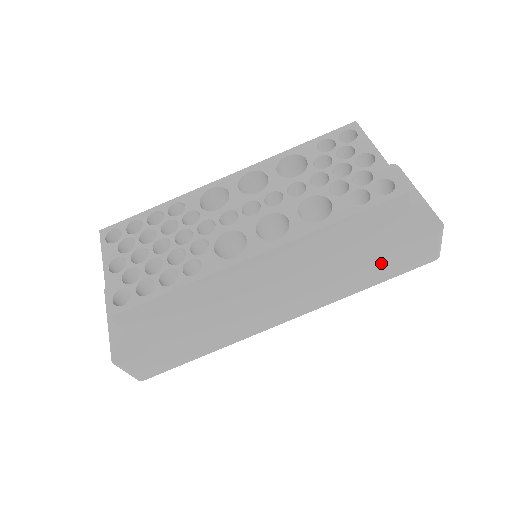
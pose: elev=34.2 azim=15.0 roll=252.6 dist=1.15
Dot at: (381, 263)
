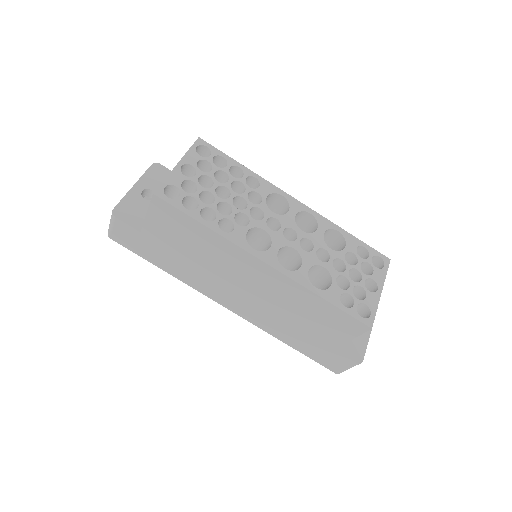
Dot at: (310, 341)
